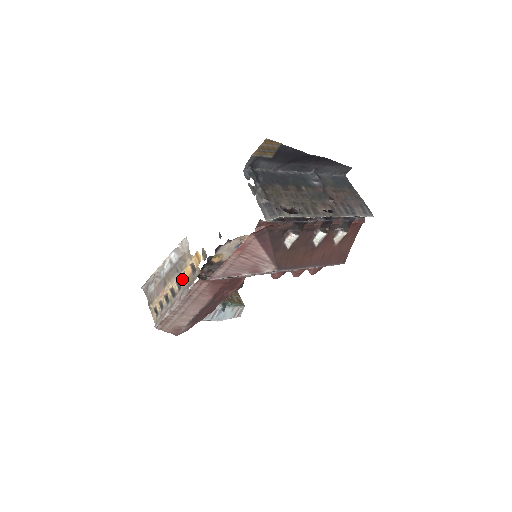
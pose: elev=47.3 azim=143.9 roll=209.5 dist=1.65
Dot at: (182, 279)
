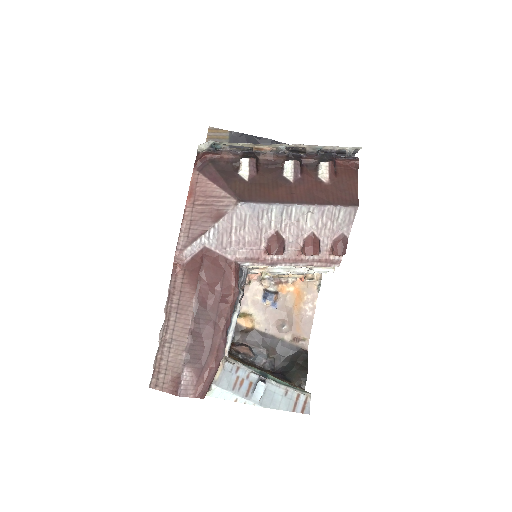
Dot at: occluded
